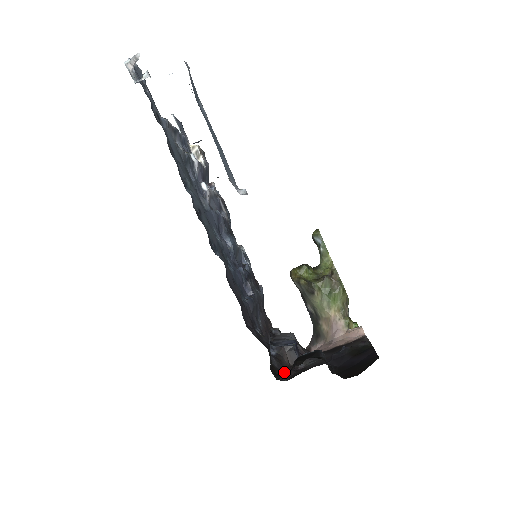
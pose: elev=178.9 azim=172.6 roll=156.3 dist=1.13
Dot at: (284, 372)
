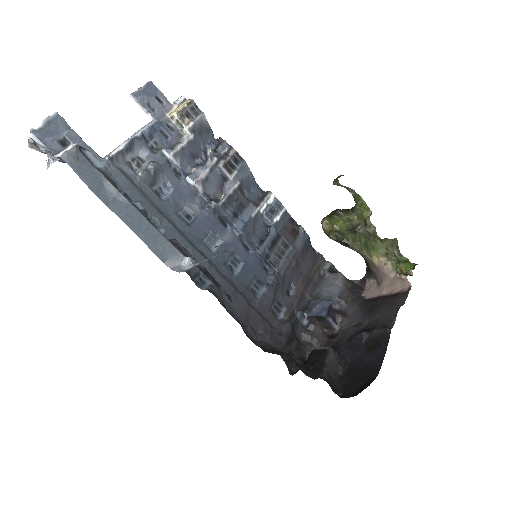
Dot at: (314, 344)
